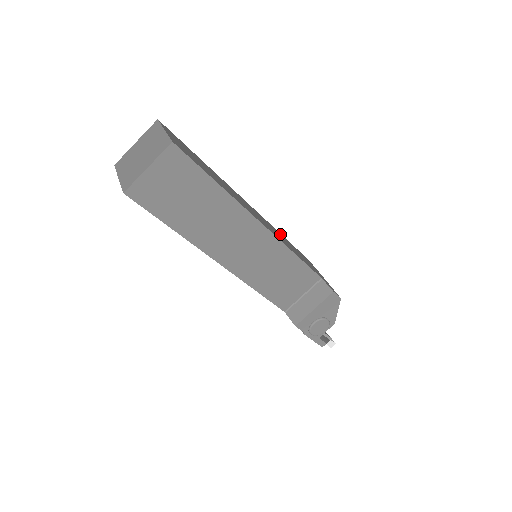
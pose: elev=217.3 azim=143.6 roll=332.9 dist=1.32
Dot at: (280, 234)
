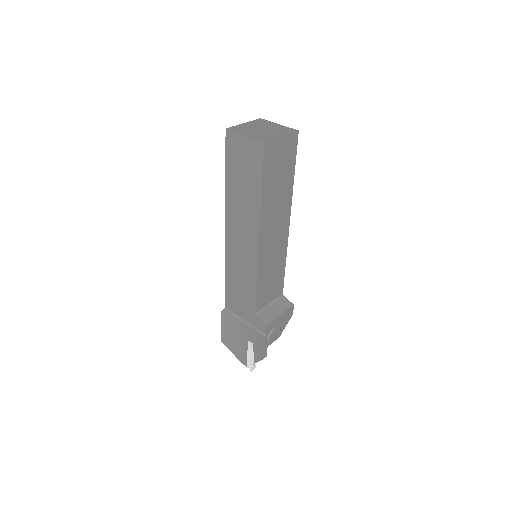
Dot at: occluded
